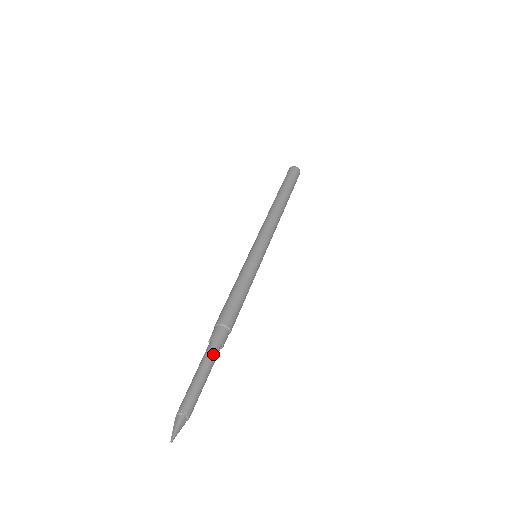
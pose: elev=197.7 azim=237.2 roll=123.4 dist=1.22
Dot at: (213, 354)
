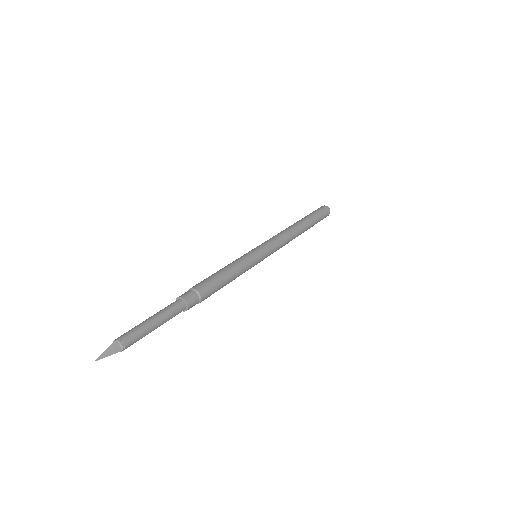
Dot at: (170, 306)
